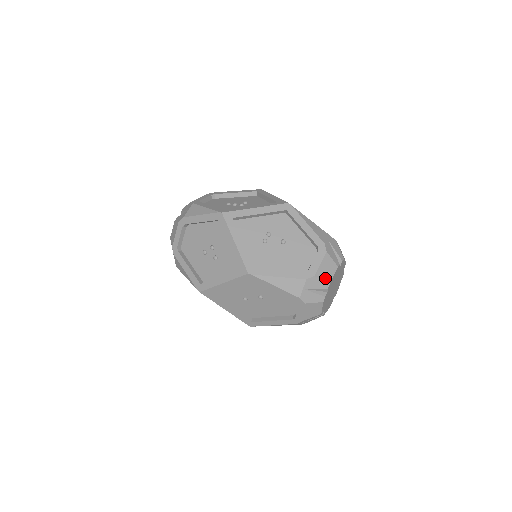
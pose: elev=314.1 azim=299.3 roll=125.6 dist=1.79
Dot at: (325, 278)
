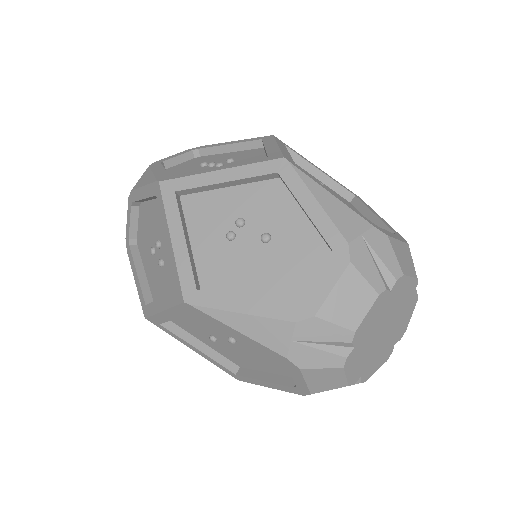
Dot at: (343, 320)
